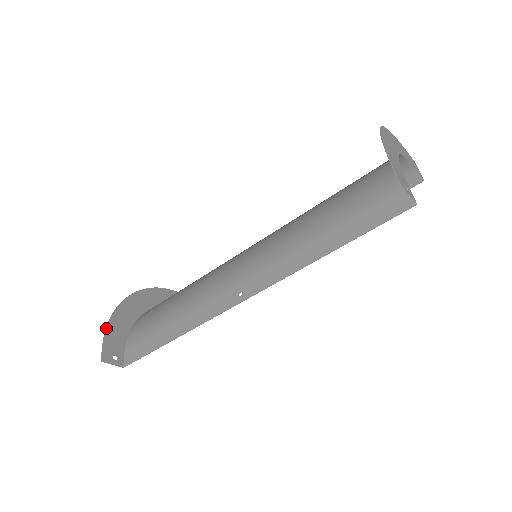
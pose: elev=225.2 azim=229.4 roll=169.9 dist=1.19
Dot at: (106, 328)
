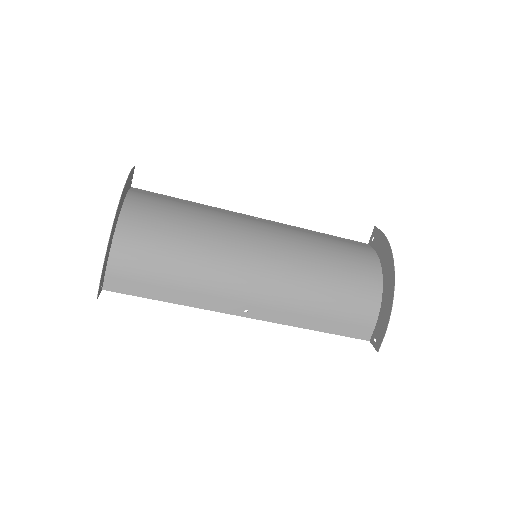
Dot at: (103, 266)
